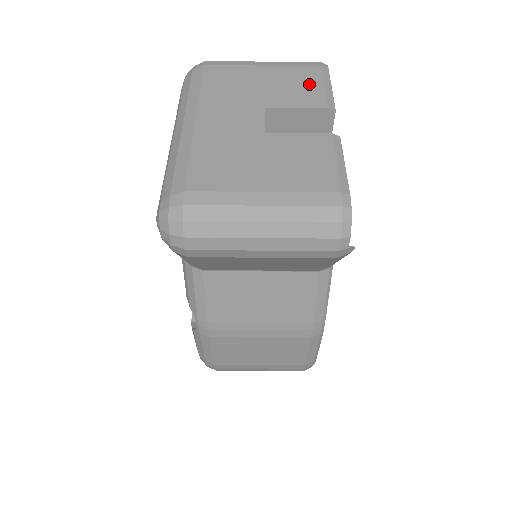
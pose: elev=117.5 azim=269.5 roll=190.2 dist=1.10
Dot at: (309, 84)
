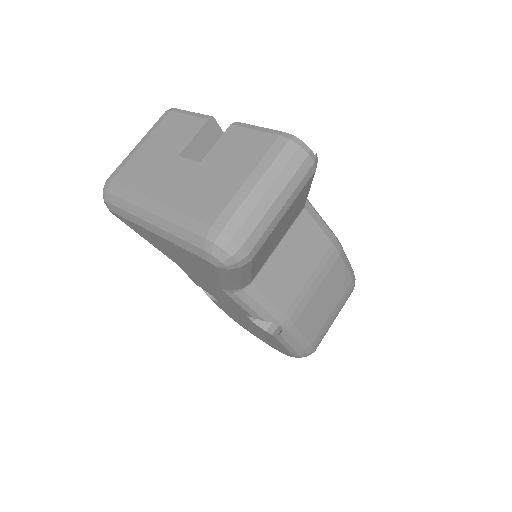
Dot at: (180, 123)
